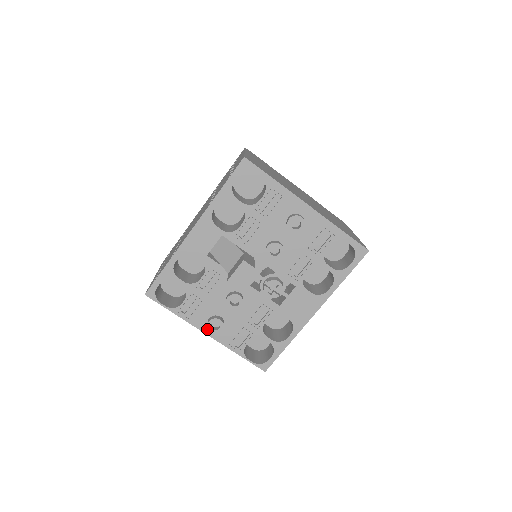
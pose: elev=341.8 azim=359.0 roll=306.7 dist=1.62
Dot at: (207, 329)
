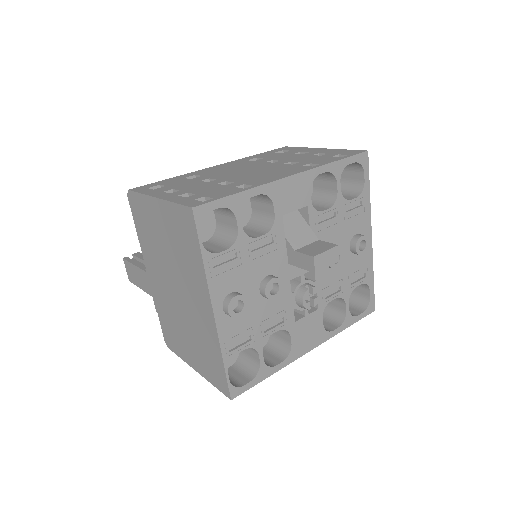
Dot at: (219, 305)
